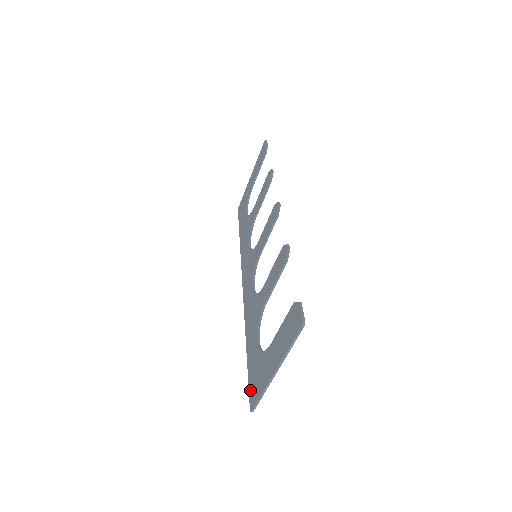
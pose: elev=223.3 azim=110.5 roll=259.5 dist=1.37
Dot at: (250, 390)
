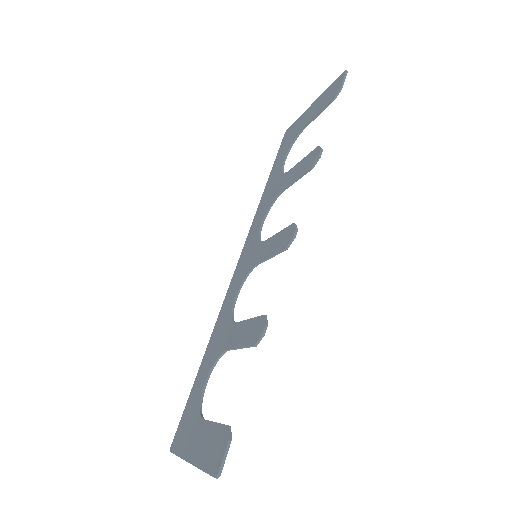
Dot at: (179, 425)
